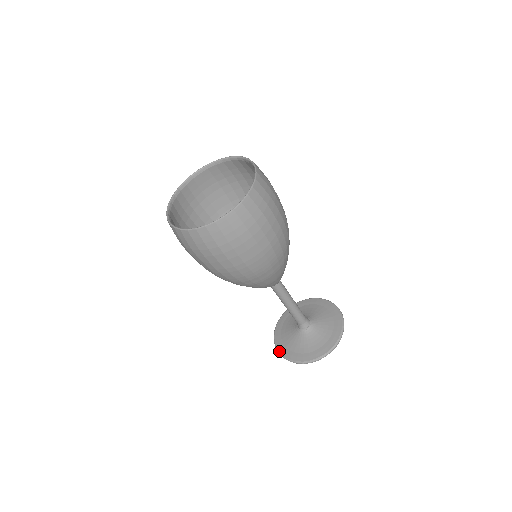
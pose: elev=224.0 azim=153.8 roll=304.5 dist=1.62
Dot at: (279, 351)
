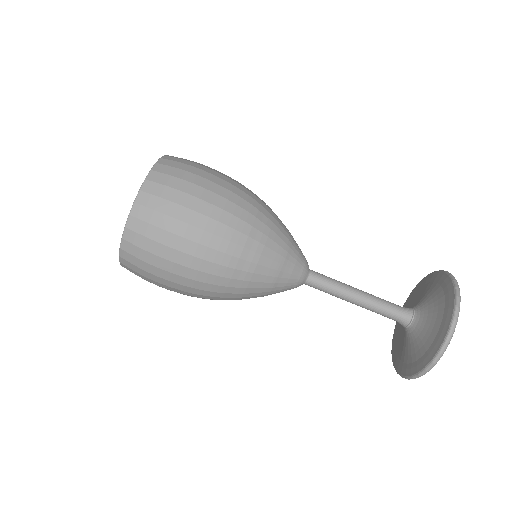
Dot at: (403, 375)
